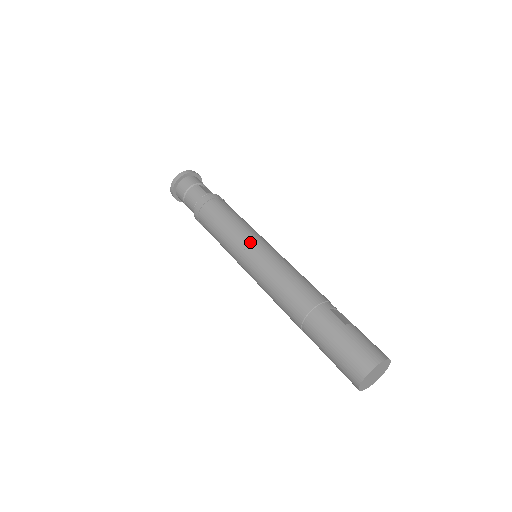
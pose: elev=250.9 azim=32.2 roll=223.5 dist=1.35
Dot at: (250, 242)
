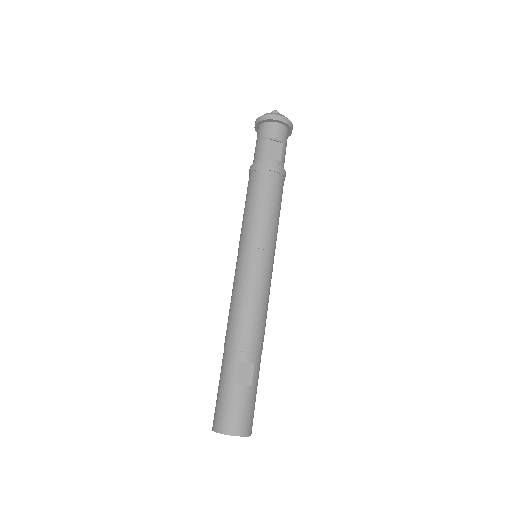
Dot at: (246, 246)
